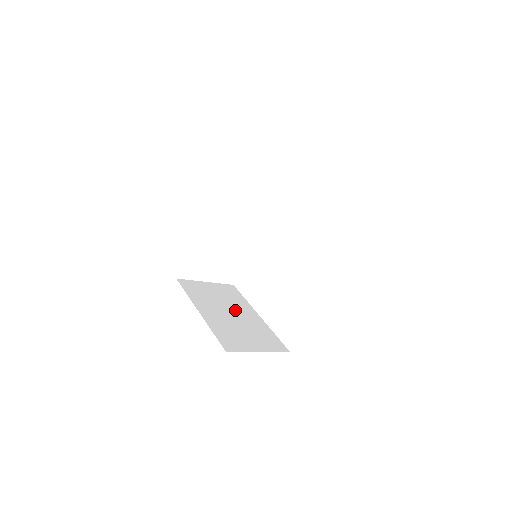
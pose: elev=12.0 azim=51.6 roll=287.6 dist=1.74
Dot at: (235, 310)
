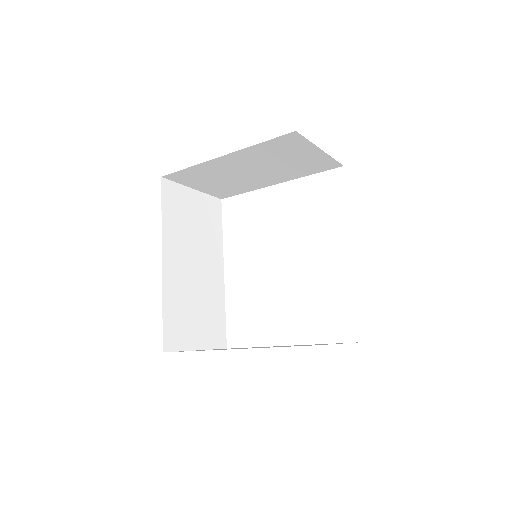
Dot at: occluded
